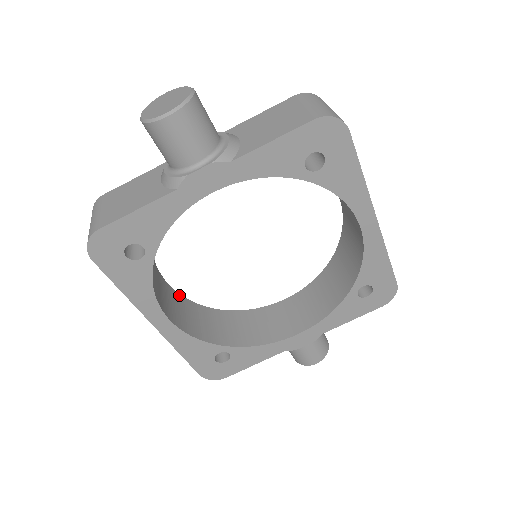
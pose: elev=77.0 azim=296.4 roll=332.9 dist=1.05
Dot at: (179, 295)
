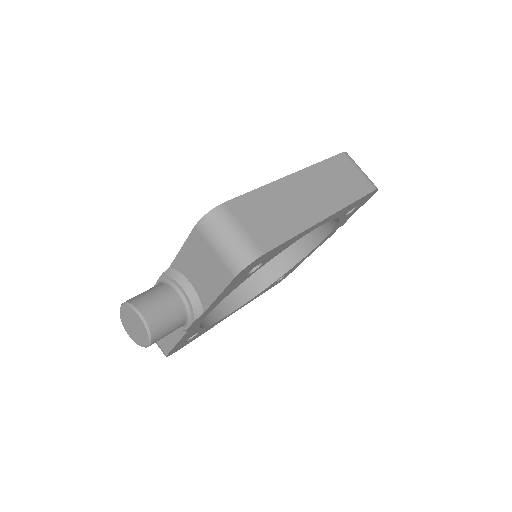
Dot at: occluded
